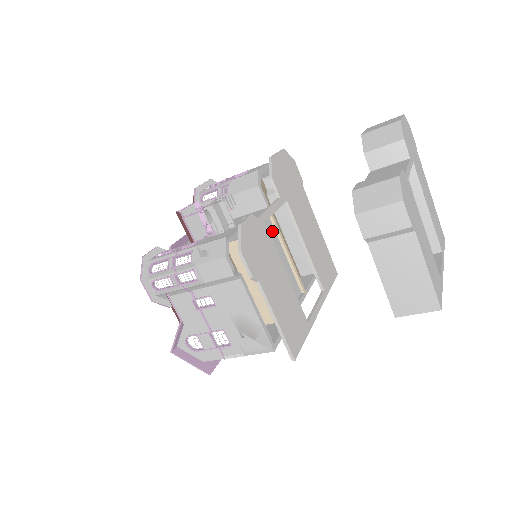
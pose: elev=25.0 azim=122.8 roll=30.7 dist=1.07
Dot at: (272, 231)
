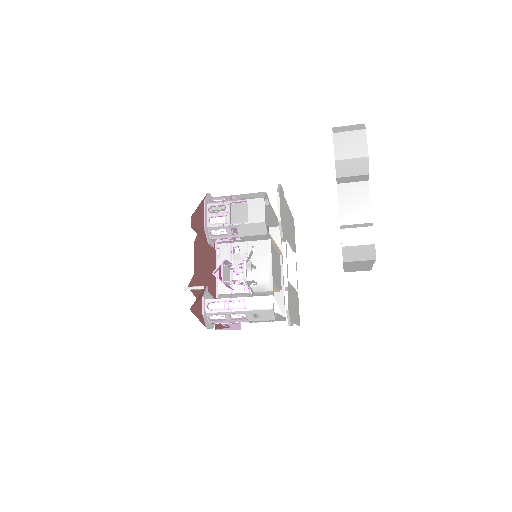
Dot at: occluded
